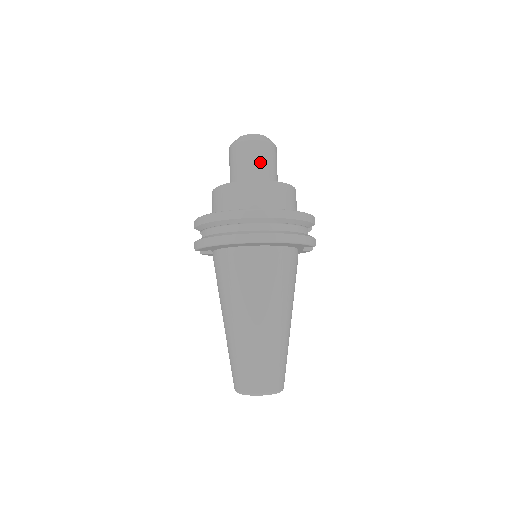
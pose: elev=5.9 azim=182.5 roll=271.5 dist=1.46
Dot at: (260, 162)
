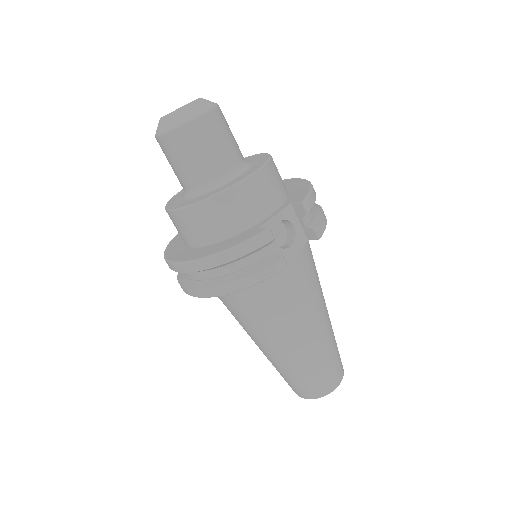
Dot at: (182, 164)
